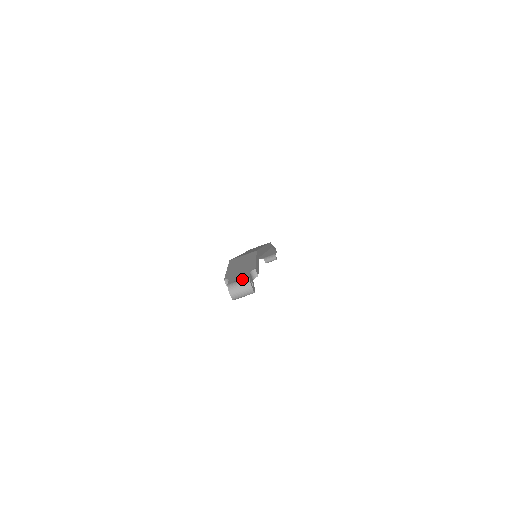
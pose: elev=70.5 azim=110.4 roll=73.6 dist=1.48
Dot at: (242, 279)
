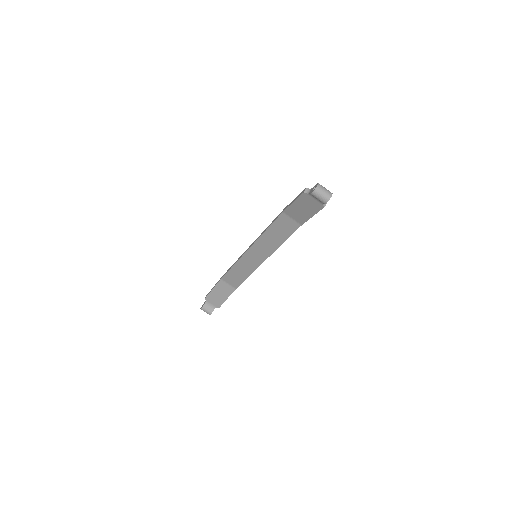
Dot at: (327, 190)
